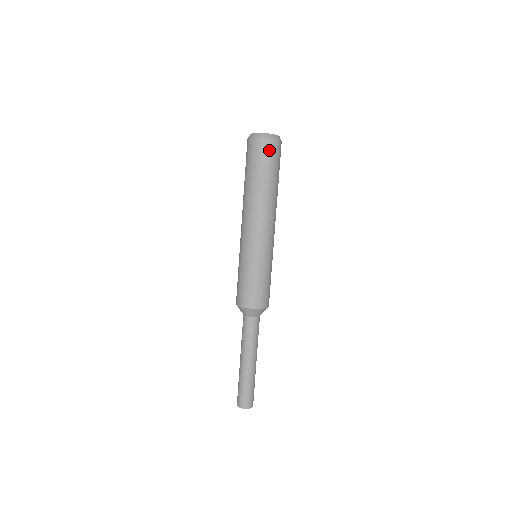
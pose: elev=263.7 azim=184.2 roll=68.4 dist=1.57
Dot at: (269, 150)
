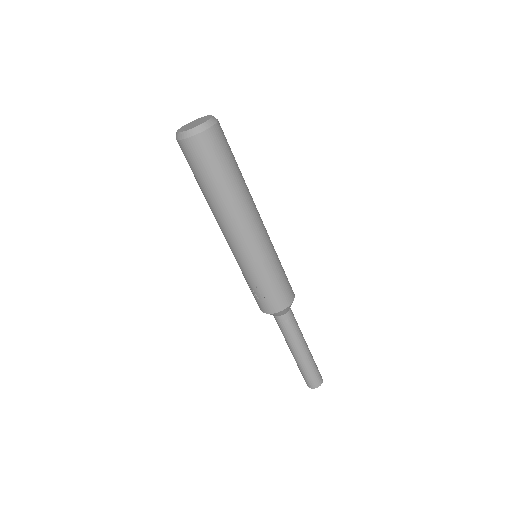
Dot at: (218, 141)
